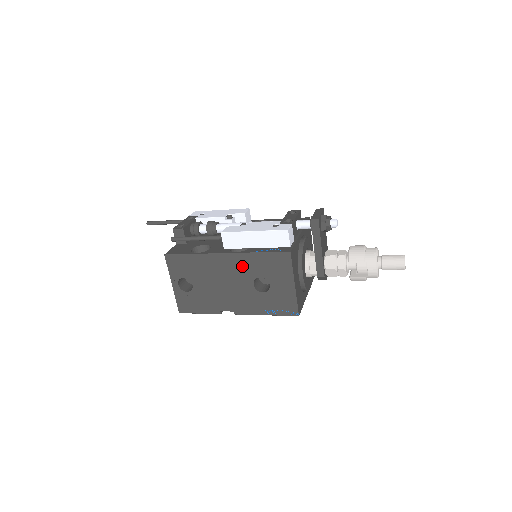
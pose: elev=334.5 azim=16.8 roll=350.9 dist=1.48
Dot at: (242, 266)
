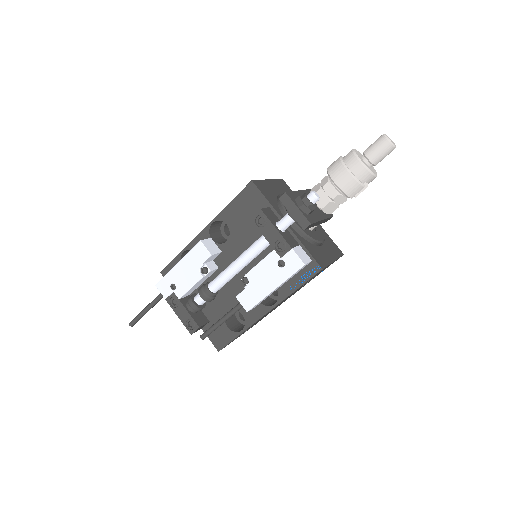
Dot at: occluded
